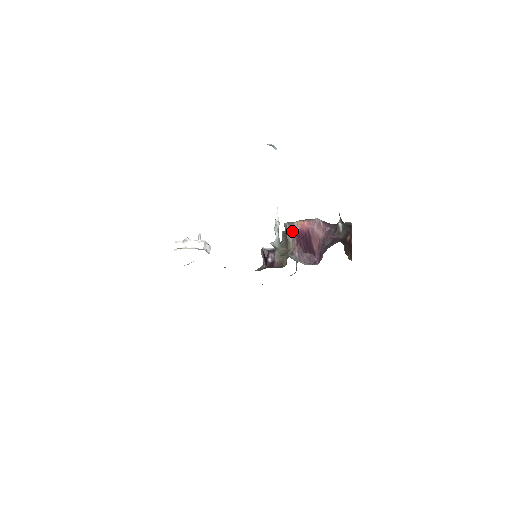
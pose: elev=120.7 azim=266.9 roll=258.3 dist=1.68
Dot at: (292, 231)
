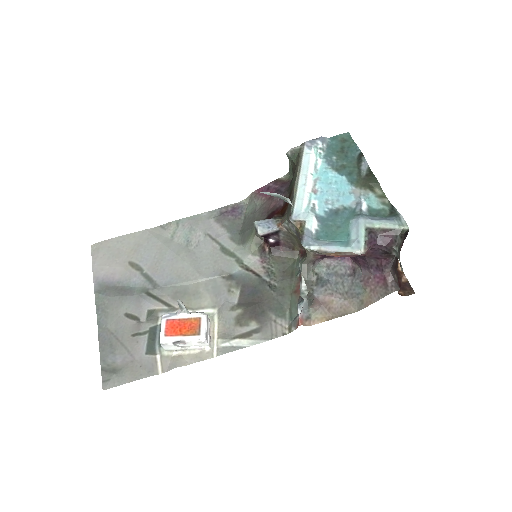
Dot at: occluded
